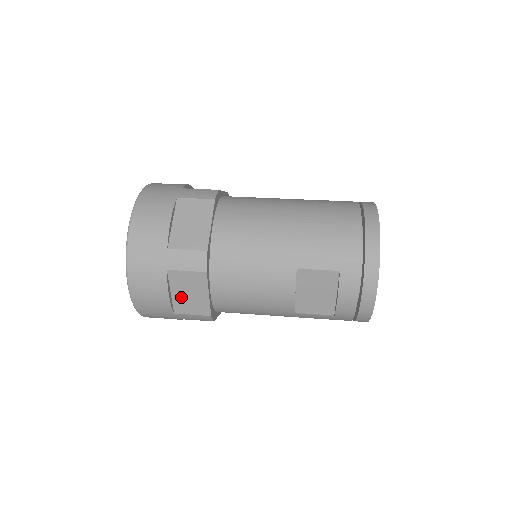
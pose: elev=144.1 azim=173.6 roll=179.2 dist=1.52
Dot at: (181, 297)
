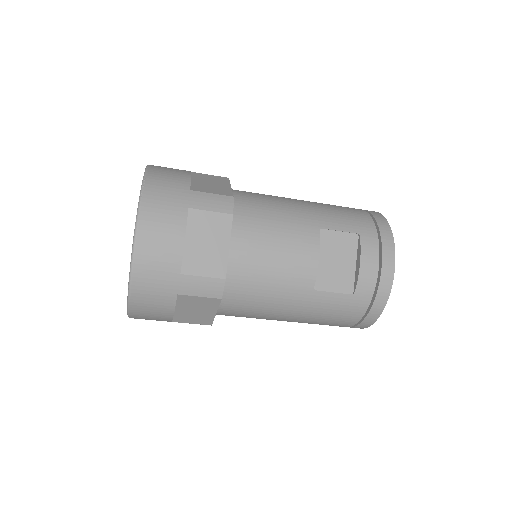
Dot at: (195, 248)
